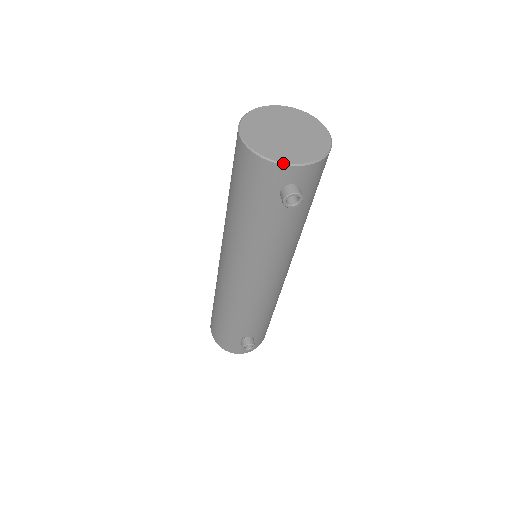
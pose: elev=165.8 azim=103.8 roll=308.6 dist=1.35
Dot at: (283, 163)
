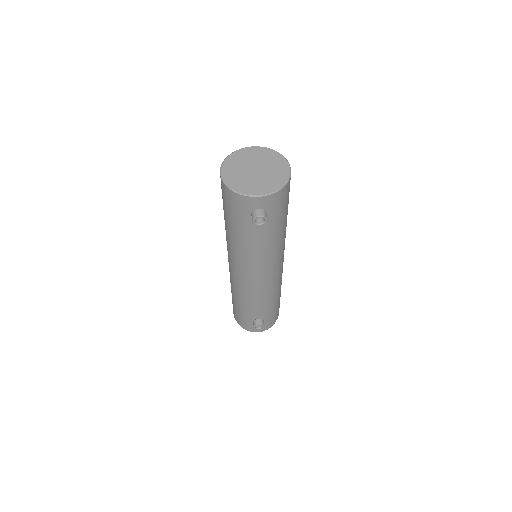
Dot at: (248, 195)
